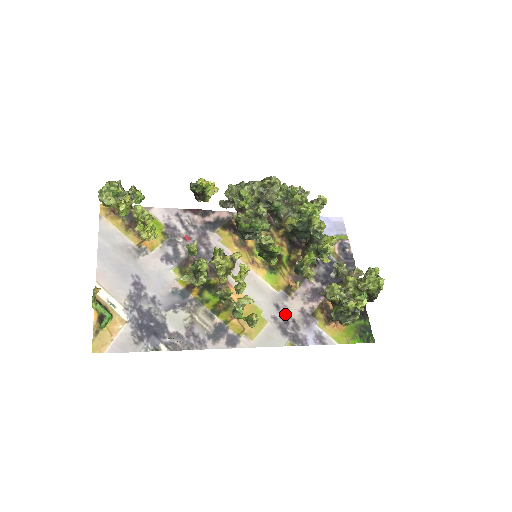
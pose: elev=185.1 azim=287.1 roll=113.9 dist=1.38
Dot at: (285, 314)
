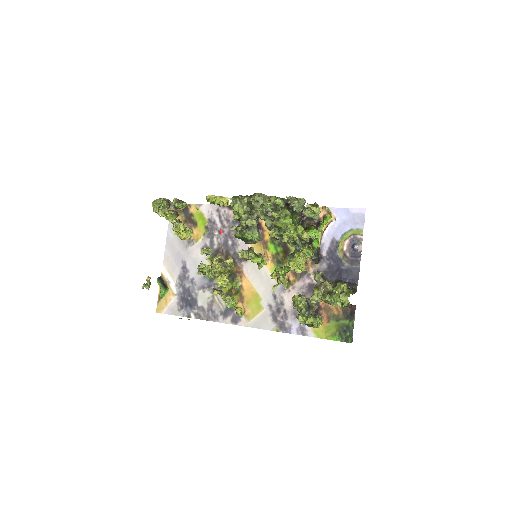
Dot at: (279, 304)
